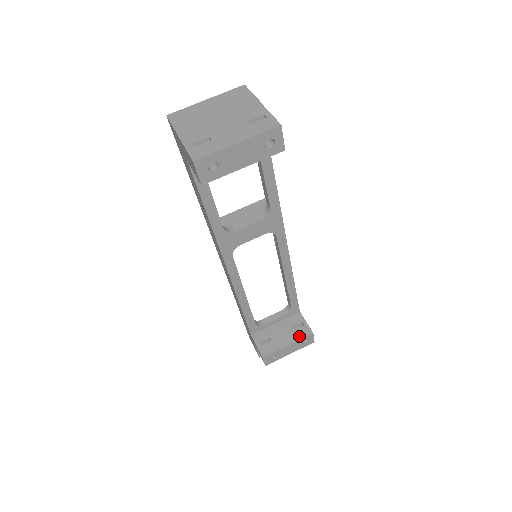
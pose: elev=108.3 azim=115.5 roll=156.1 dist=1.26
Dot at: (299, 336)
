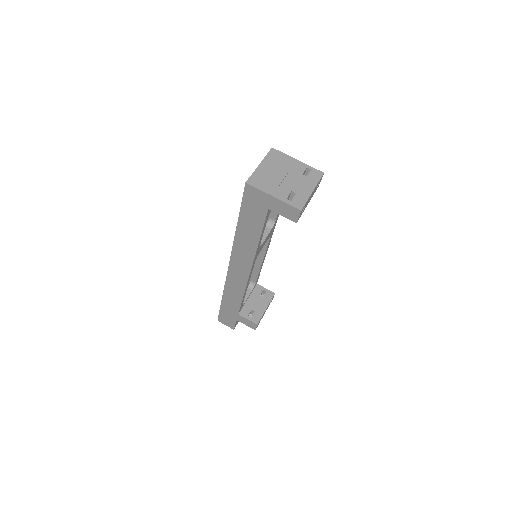
Dot at: (269, 299)
